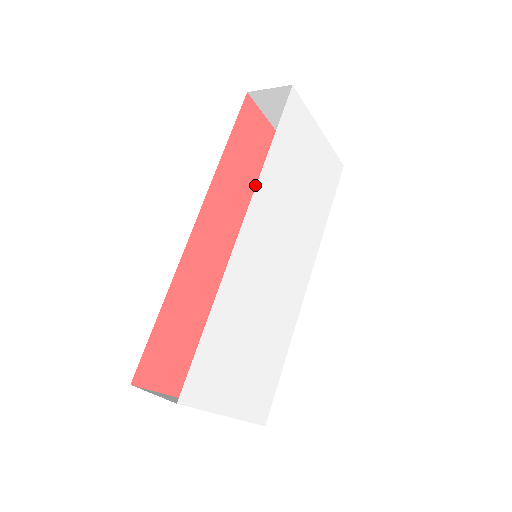
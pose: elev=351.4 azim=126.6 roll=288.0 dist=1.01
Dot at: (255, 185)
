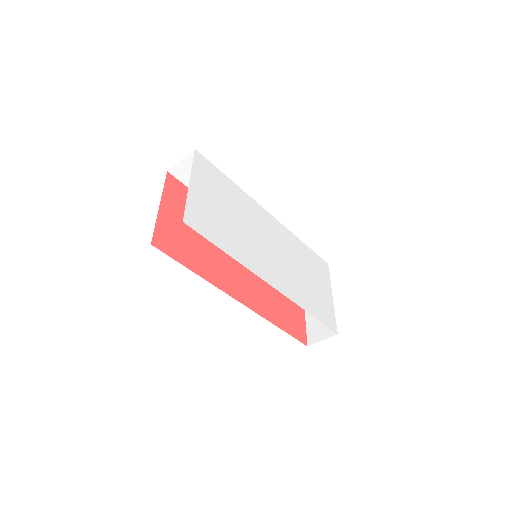
Dot at: occluded
